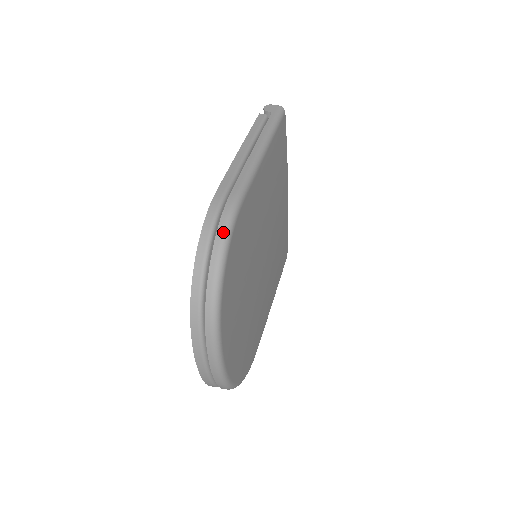
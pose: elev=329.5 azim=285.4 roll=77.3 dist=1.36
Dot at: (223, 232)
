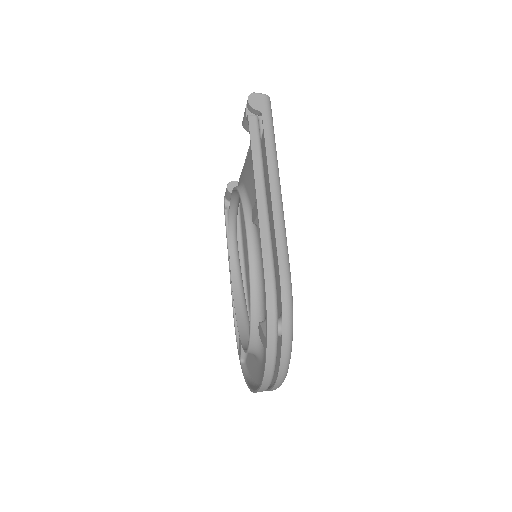
Dot at: (288, 321)
